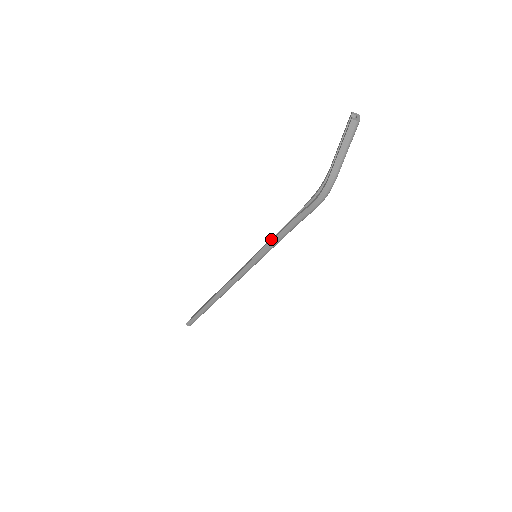
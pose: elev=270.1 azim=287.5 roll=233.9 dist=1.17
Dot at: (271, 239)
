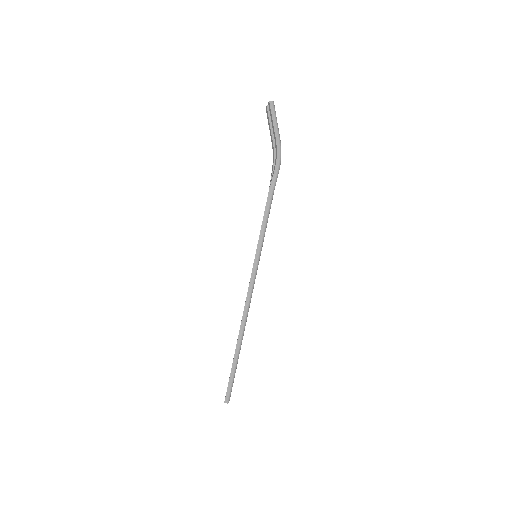
Dot at: occluded
